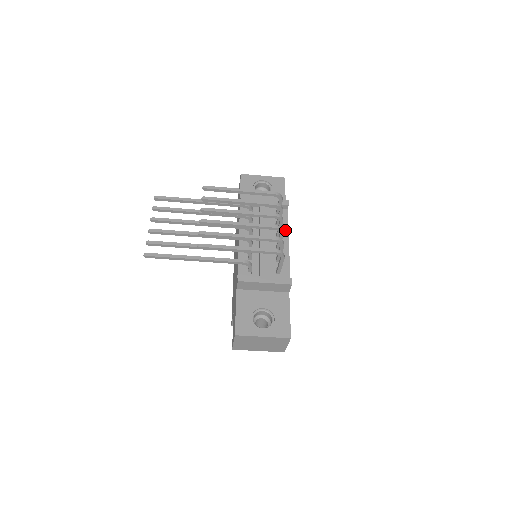
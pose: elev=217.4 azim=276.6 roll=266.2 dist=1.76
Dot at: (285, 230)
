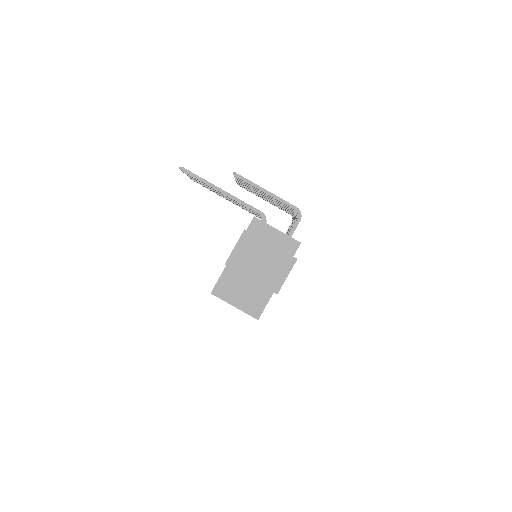
Dot at: occluded
